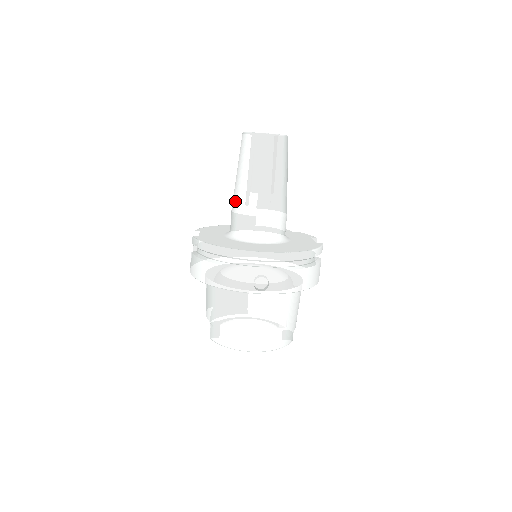
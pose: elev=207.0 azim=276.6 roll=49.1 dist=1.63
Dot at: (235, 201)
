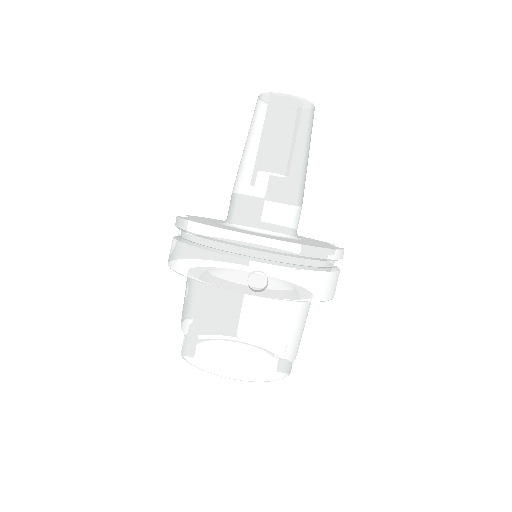
Dot at: (238, 178)
